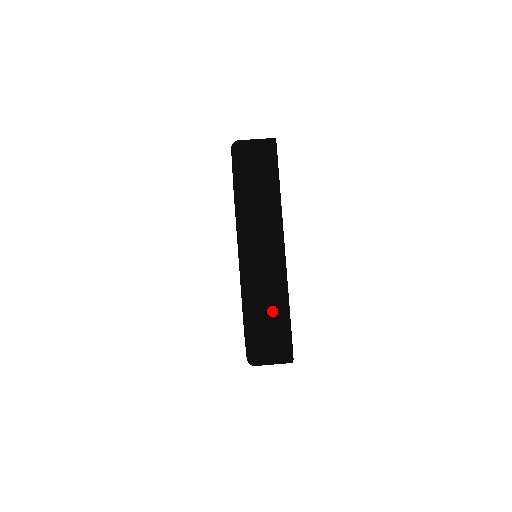
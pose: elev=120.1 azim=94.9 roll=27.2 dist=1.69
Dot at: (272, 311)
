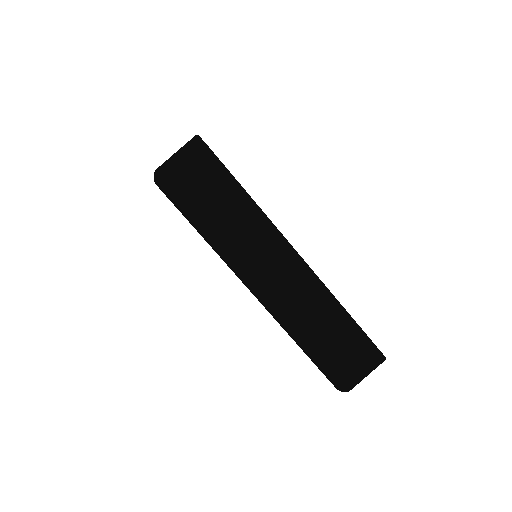
Dot at: (332, 329)
